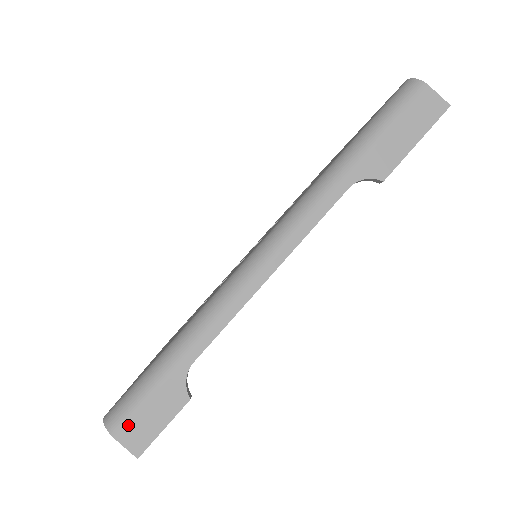
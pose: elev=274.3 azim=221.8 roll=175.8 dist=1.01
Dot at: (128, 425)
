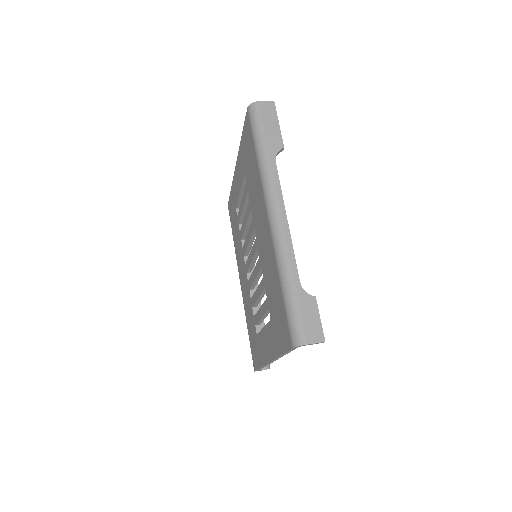
Dot at: (306, 333)
